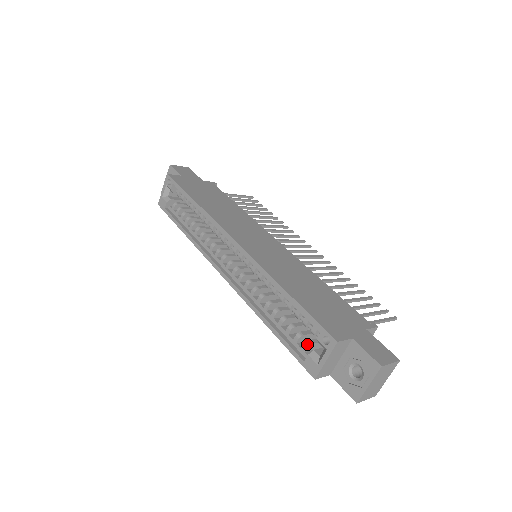
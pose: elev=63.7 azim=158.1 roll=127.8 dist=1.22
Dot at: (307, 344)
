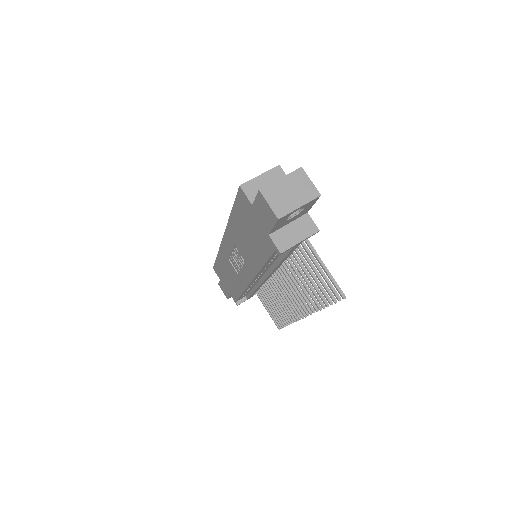
Dot at: occluded
